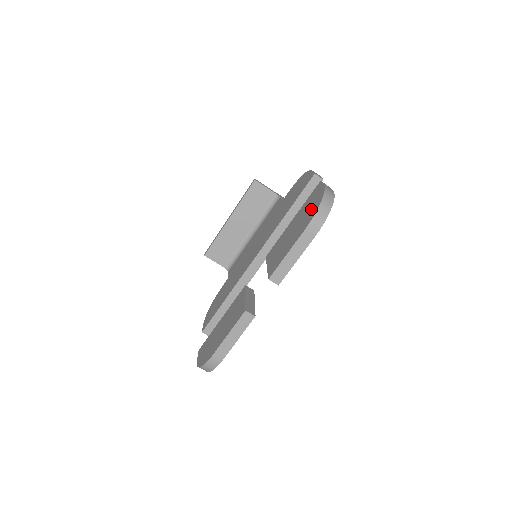
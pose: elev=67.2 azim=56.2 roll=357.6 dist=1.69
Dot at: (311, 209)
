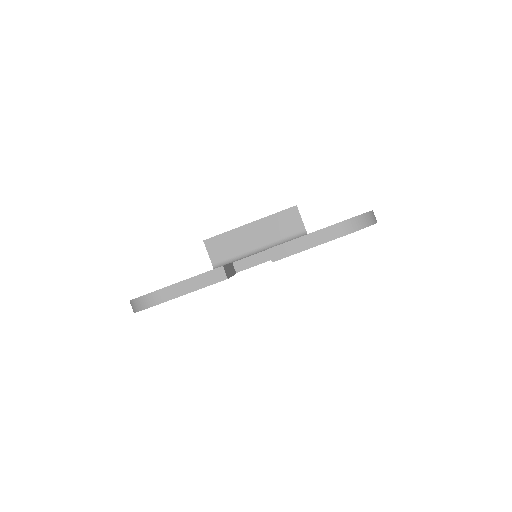
Dot at: occluded
